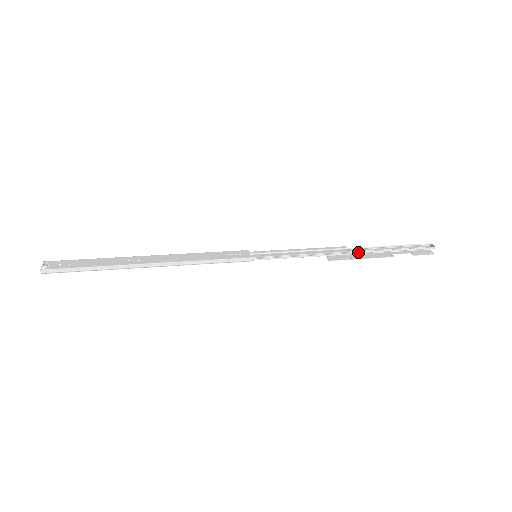
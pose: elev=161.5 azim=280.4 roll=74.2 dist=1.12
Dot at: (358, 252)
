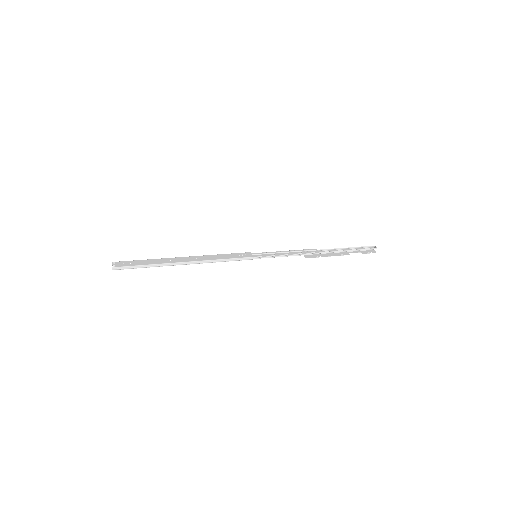
Dot at: (325, 252)
